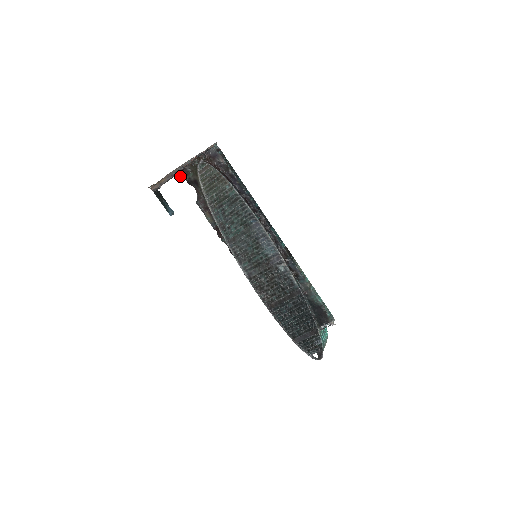
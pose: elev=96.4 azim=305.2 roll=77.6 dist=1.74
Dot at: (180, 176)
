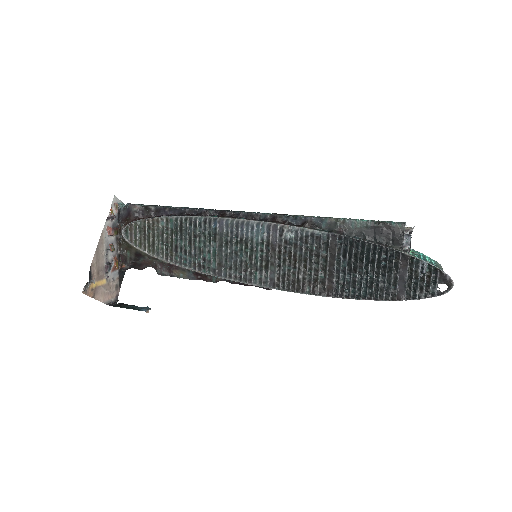
Dot at: occluded
